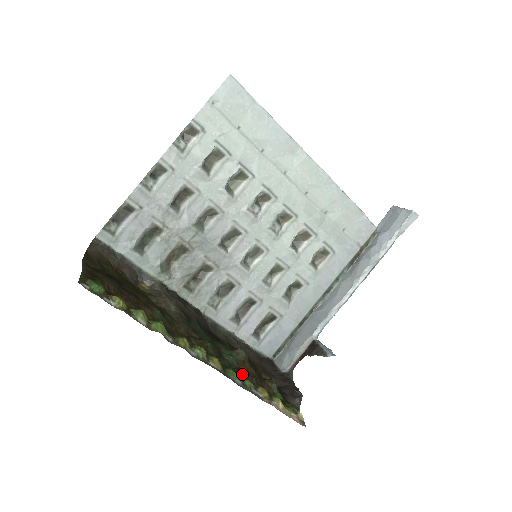
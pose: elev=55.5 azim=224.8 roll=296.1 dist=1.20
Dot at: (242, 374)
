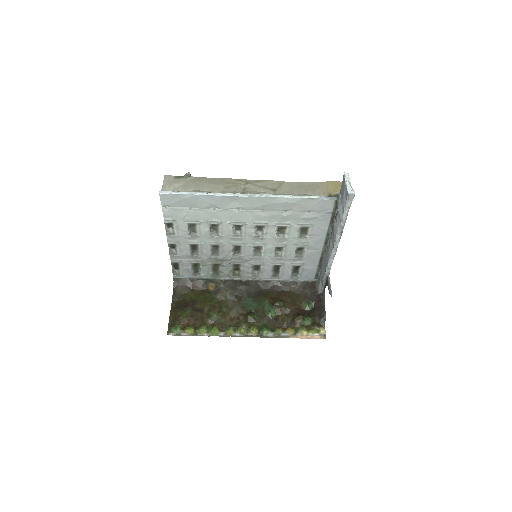
Dot at: (277, 323)
